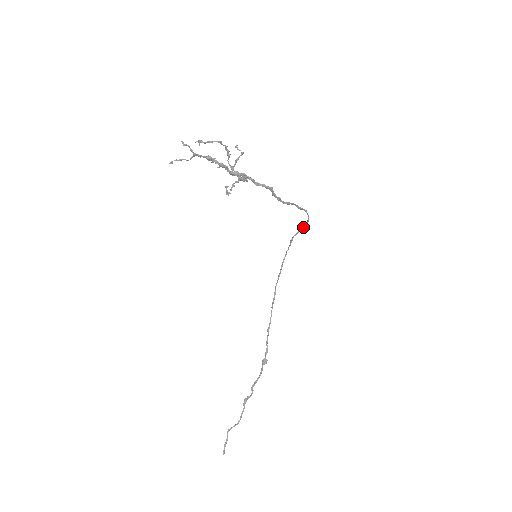
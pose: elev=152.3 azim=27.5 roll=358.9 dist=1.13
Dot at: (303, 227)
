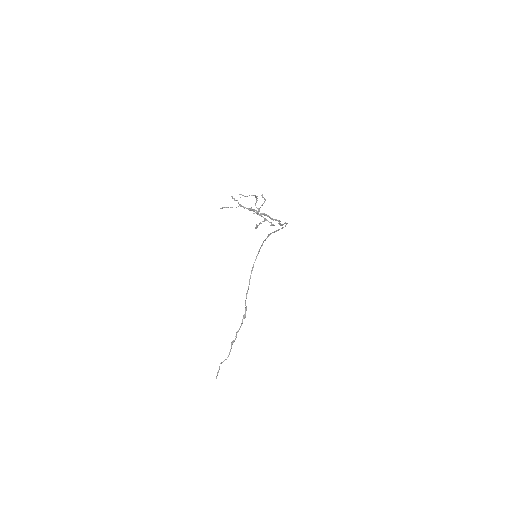
Dot at: occluded
